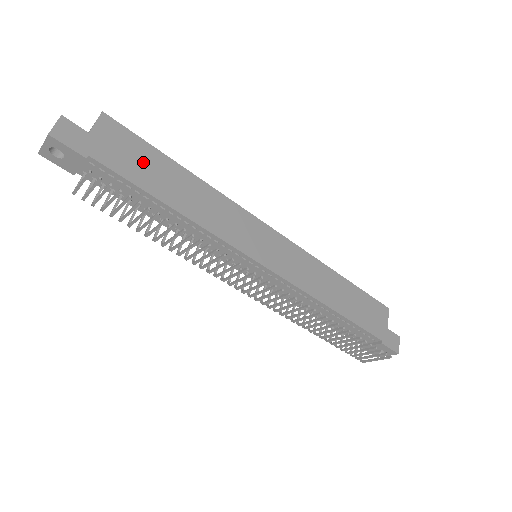
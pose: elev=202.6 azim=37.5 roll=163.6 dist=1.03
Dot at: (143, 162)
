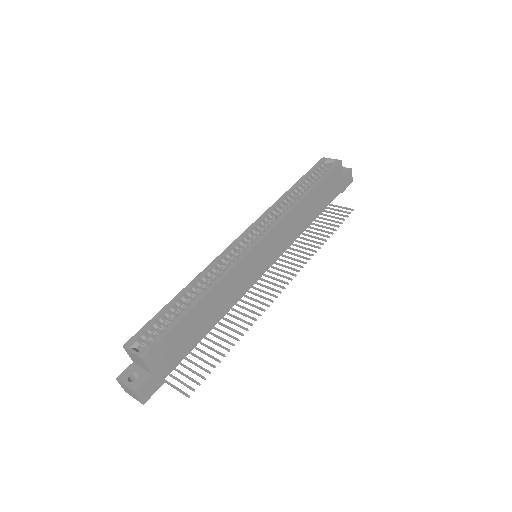
Dot at: (183, 337)
